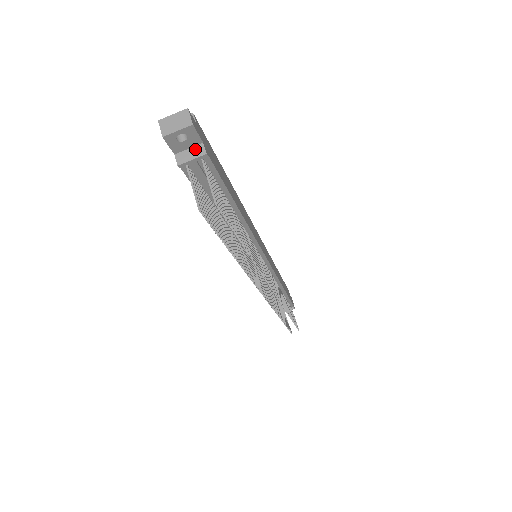
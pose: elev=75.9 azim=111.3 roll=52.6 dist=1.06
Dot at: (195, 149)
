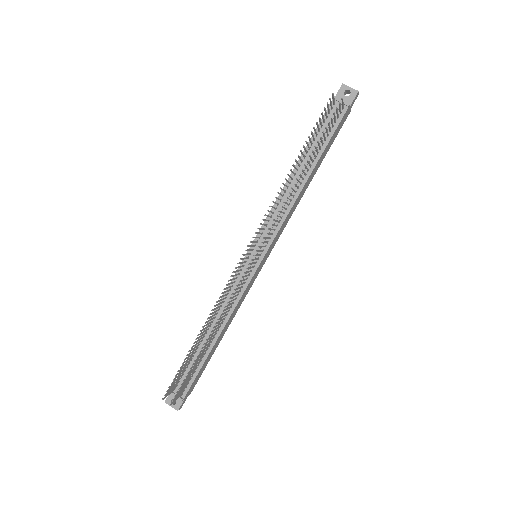
Dot at: (345, 103)
